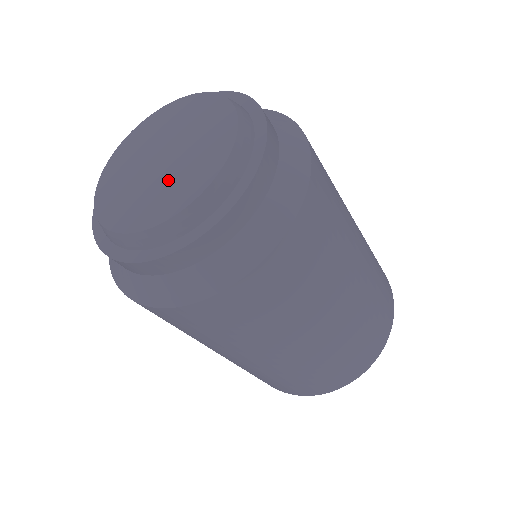
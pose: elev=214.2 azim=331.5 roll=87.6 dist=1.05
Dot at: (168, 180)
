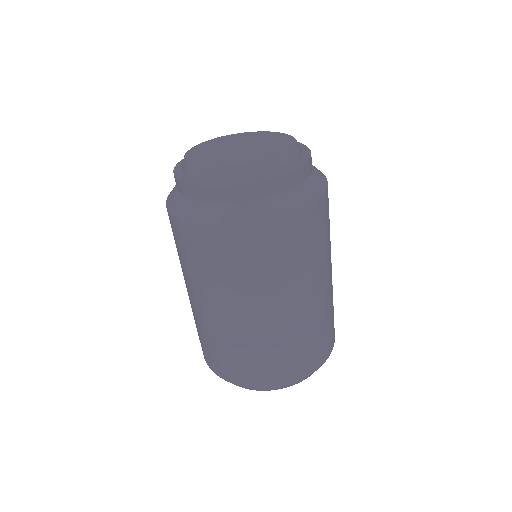
Dot at: (231, 156)
